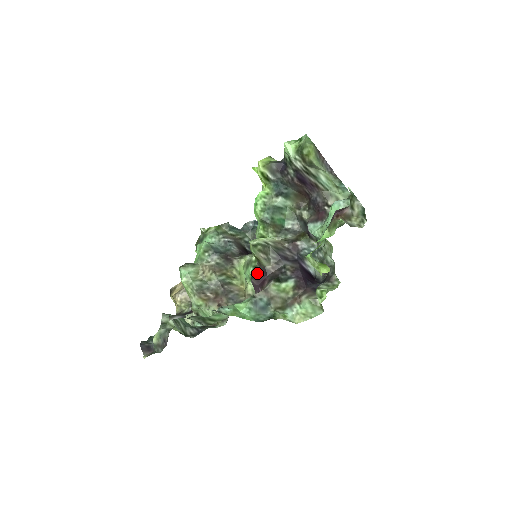
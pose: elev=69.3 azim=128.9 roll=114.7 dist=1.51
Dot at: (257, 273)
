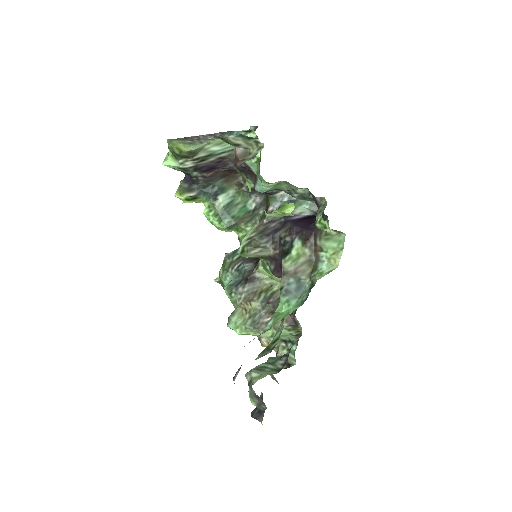
Dot at: (271, 266)
